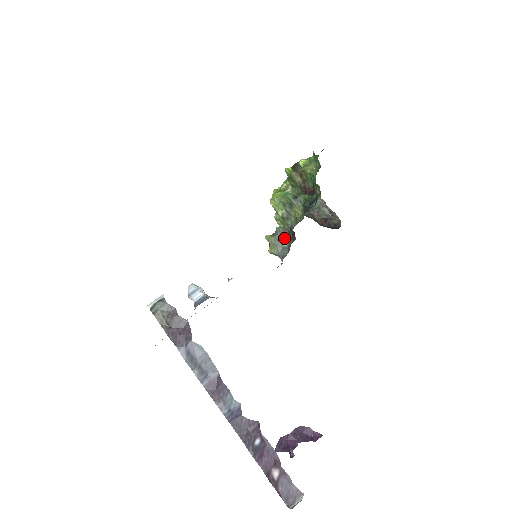
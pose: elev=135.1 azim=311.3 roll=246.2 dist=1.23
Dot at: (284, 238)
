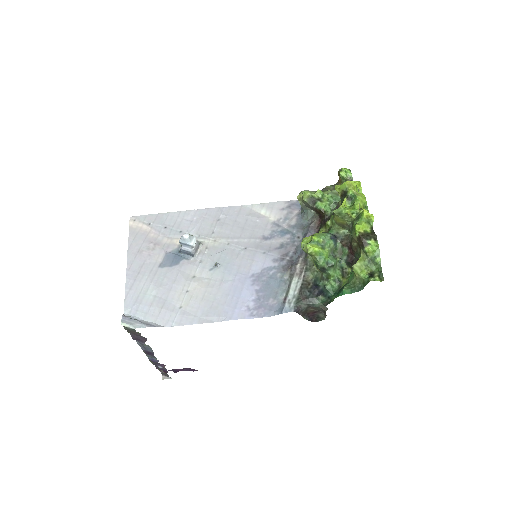
Dot at: (315, 211)
